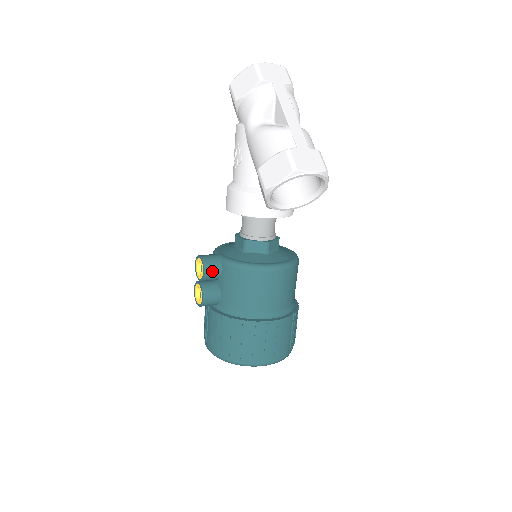
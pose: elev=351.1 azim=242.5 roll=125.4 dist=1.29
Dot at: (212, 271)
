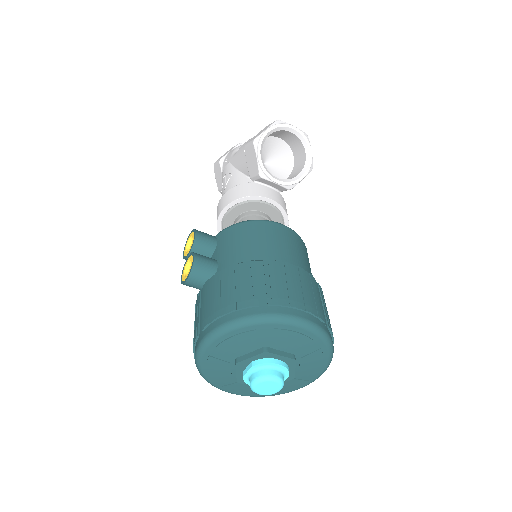
Dot at: (205, 236)
